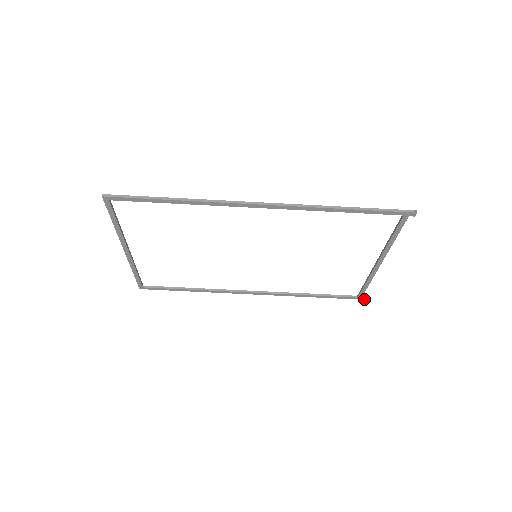
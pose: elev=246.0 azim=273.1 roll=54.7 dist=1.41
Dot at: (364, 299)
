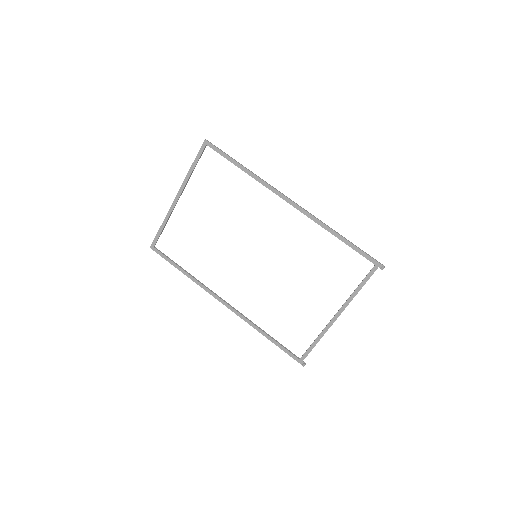
Dot at: (304, 365)
